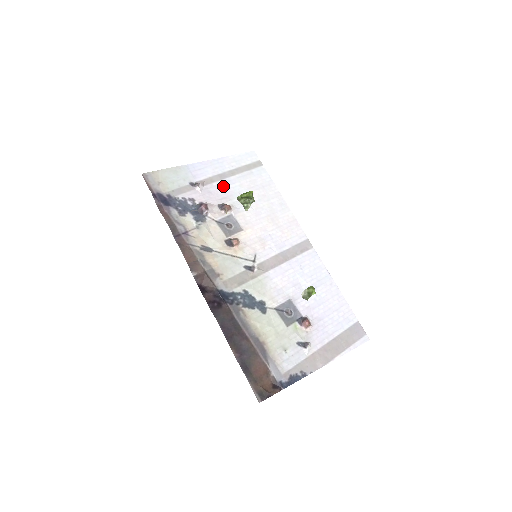
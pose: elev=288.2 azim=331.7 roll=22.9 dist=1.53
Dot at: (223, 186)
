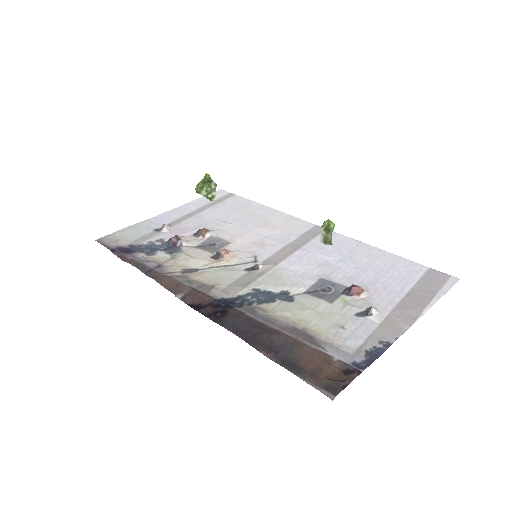
Dot at: (194, 220)
